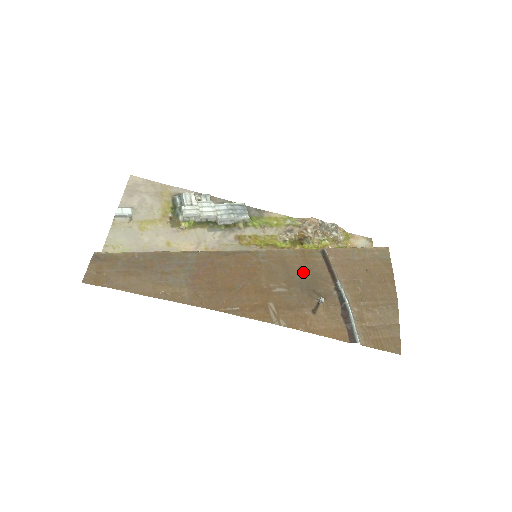
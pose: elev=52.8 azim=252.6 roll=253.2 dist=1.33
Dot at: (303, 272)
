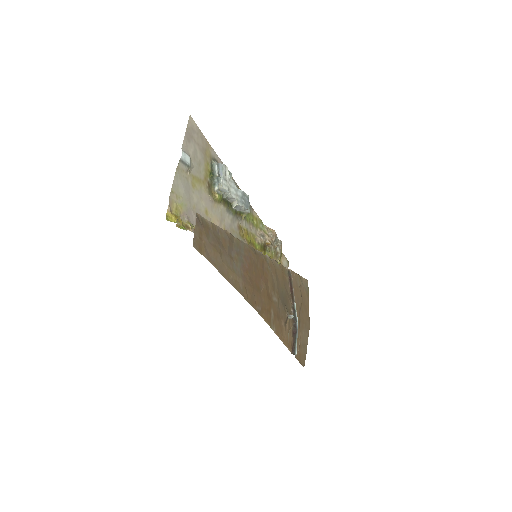
Dot at: (283, 287)
